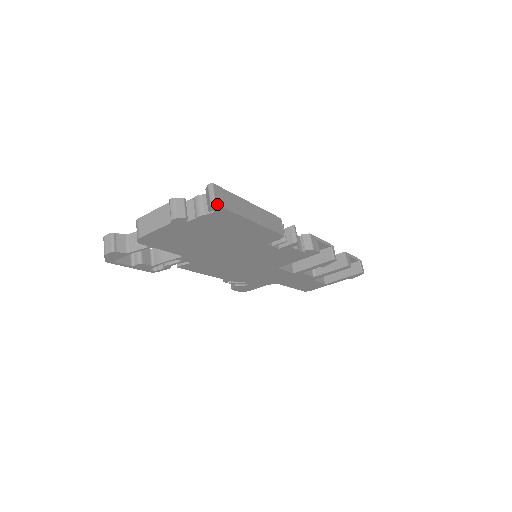
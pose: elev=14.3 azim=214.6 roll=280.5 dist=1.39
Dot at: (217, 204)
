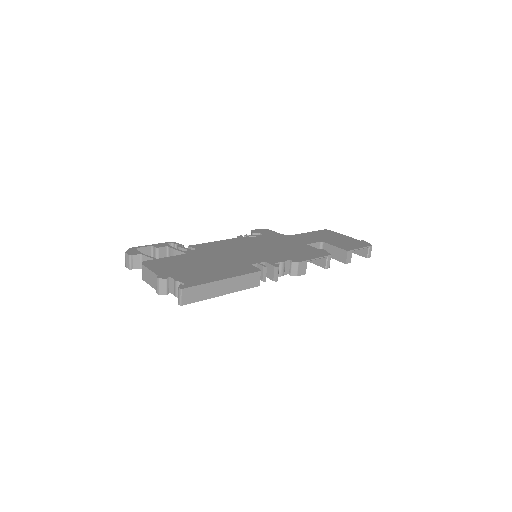
Dot at: occluded
